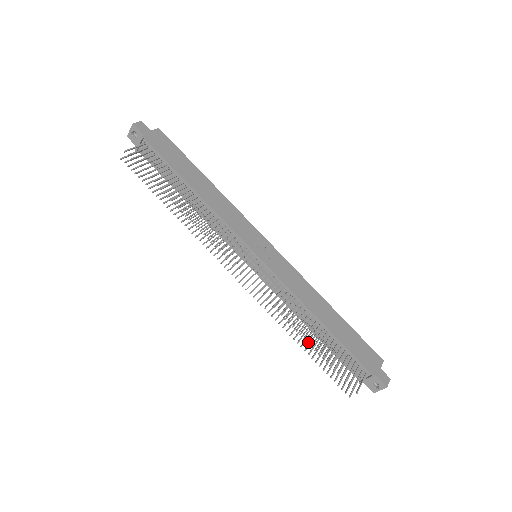
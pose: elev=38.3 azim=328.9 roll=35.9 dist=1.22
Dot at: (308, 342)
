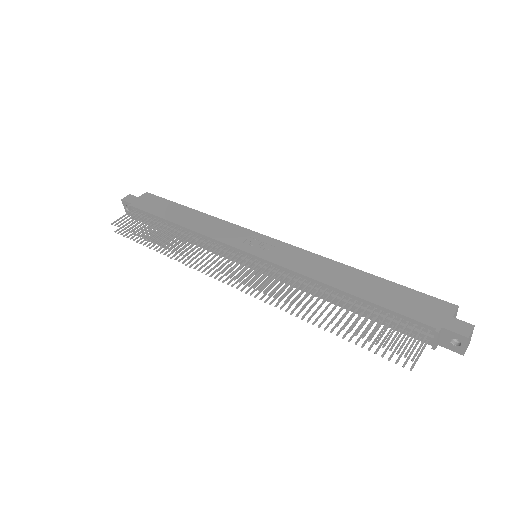
Dot at: (325, 319)
